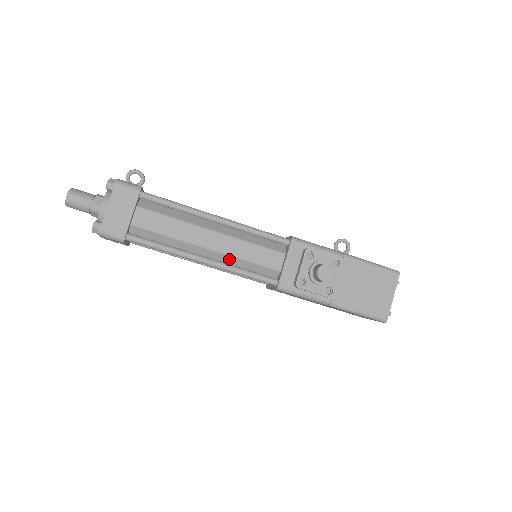
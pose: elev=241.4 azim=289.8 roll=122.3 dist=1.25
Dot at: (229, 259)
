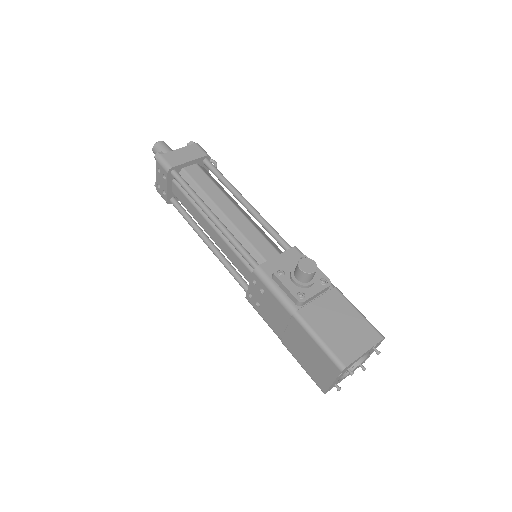
Dot at: (233, 231)
